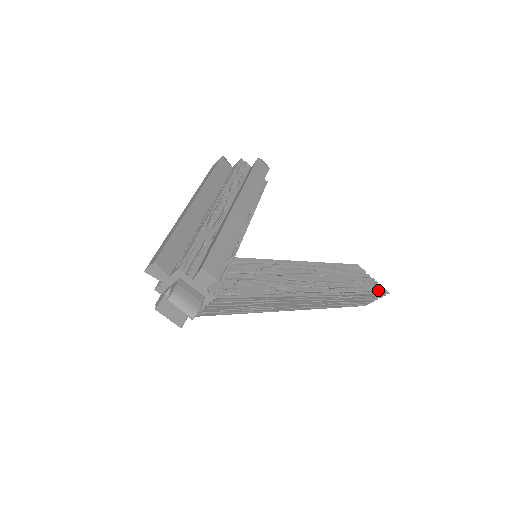
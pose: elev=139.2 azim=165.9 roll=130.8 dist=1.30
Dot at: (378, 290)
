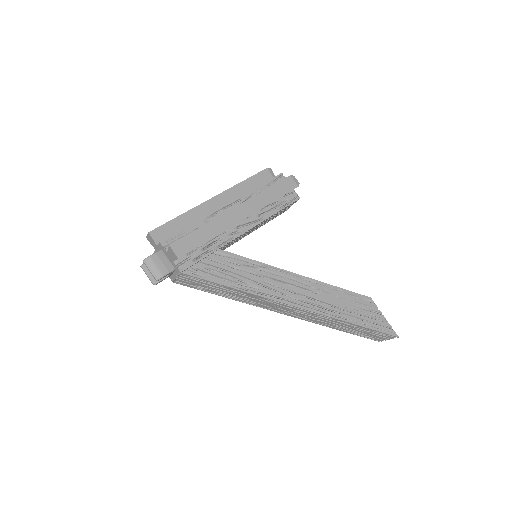
Dot at: (383, 329)
